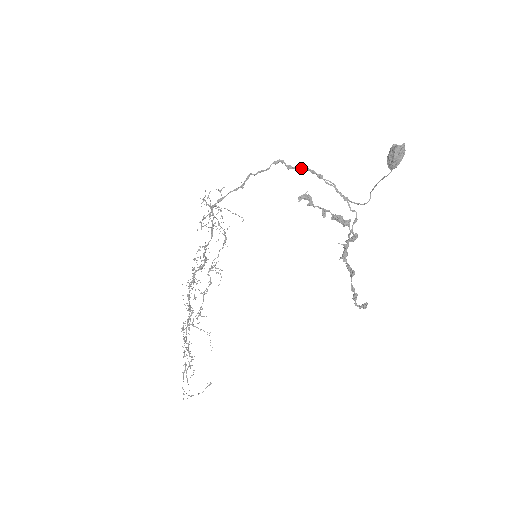
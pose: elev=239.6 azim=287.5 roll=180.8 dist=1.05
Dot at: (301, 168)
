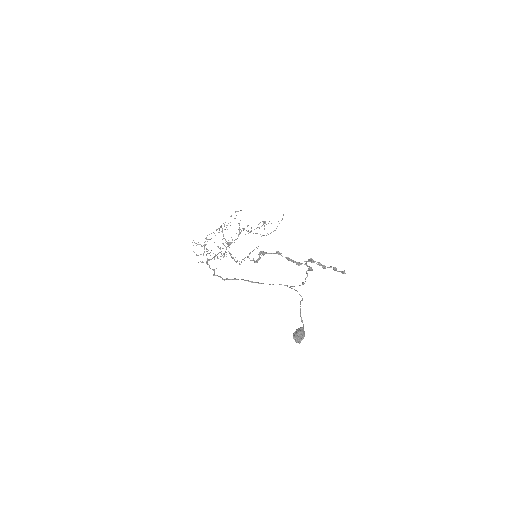
Dot at: occluded
